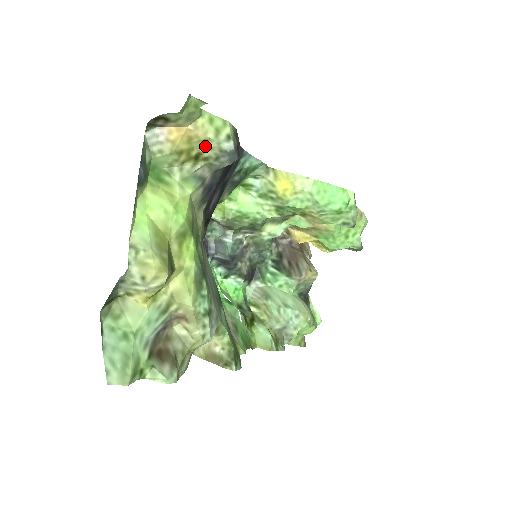
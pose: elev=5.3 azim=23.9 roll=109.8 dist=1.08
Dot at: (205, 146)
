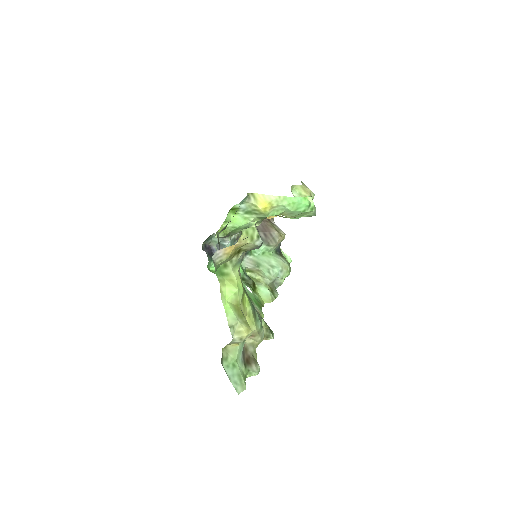
Dot at: (244, 246)
